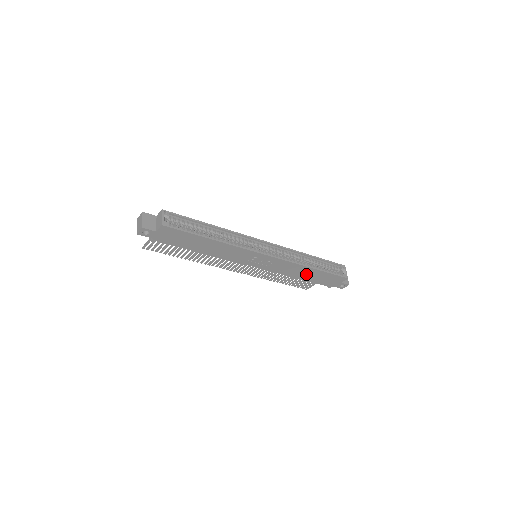
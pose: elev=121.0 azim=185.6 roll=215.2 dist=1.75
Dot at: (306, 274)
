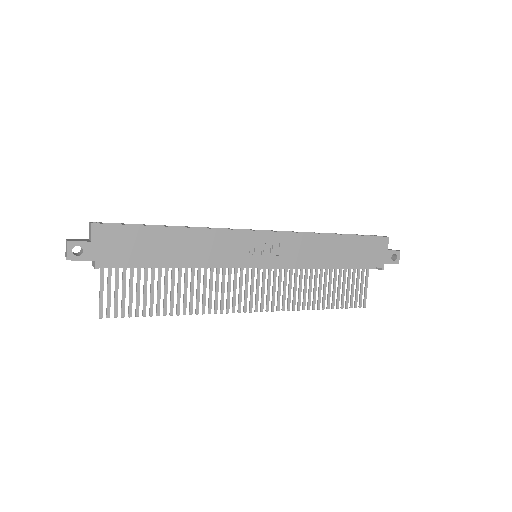
Dot at: (335, 252)
